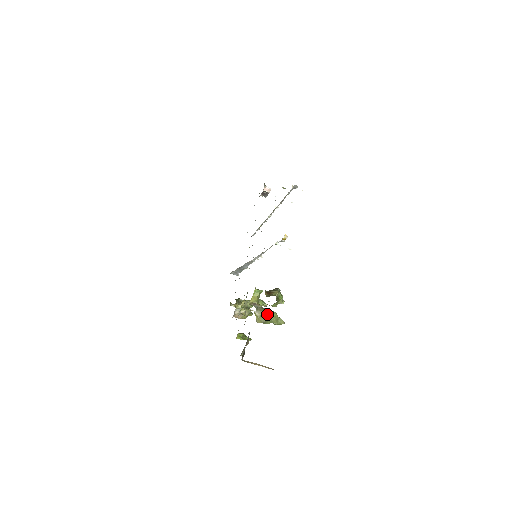
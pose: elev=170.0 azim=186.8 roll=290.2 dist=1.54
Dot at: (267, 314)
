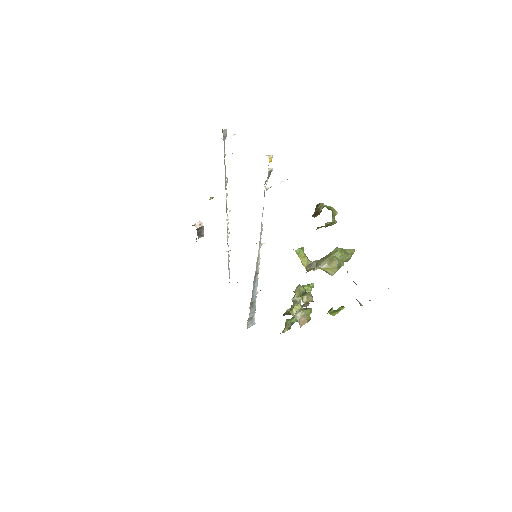
Dot at: (332, 256)
